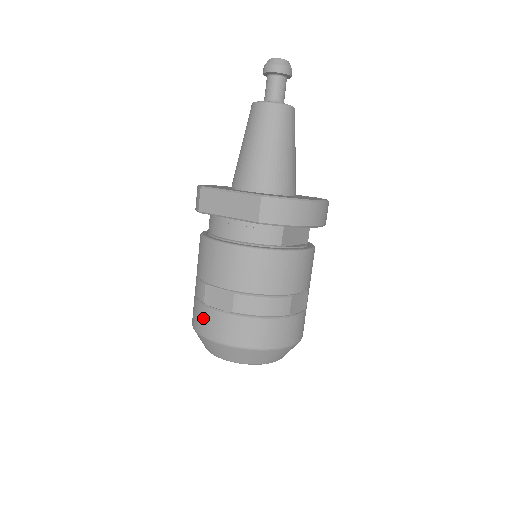
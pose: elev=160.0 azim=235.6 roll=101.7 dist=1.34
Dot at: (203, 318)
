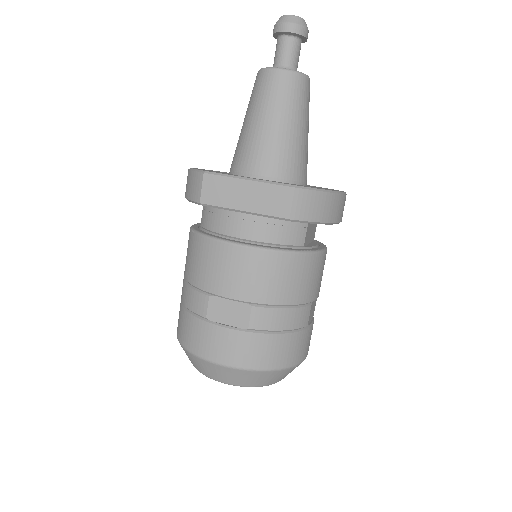
Dot at: (205, 337)
